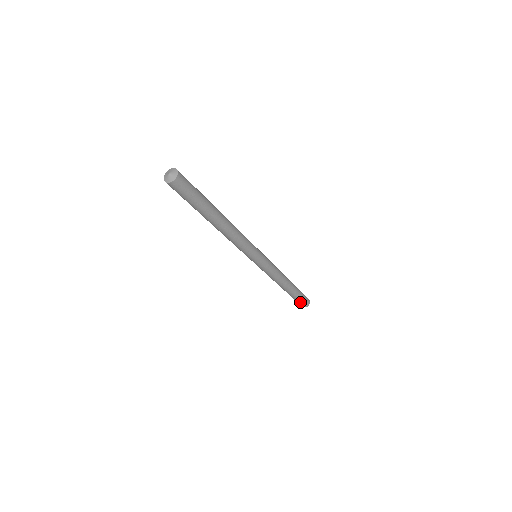
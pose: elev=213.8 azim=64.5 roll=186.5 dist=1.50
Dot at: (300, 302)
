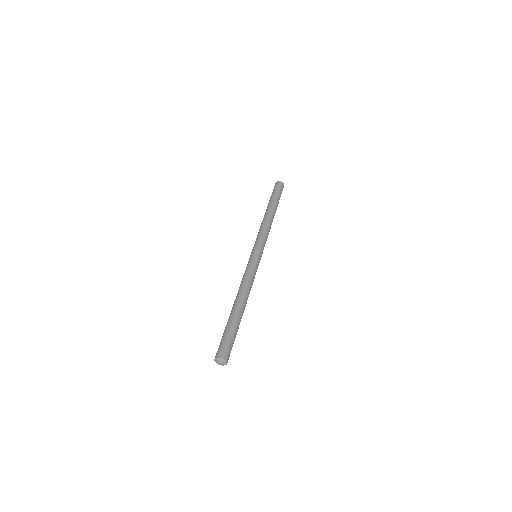
Dot at: occluded
